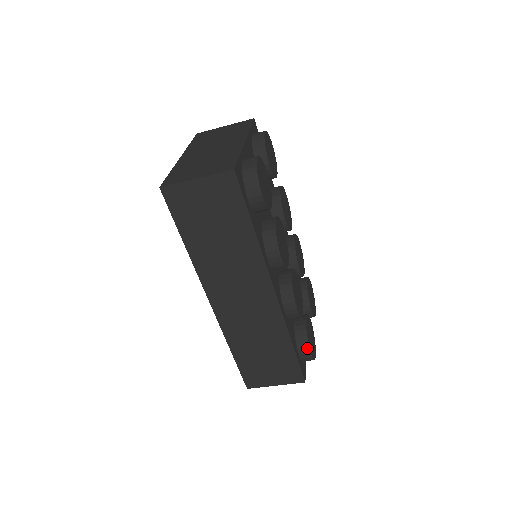
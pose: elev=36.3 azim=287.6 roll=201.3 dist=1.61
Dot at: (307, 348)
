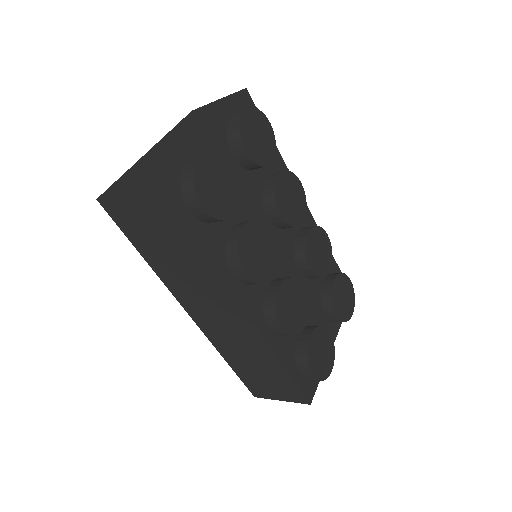
Dot at: (307, 370)
